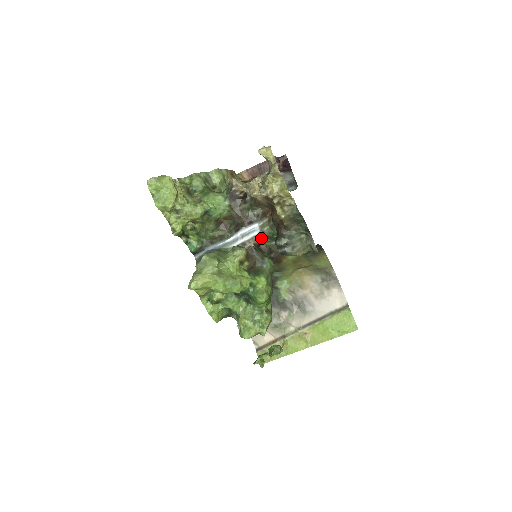
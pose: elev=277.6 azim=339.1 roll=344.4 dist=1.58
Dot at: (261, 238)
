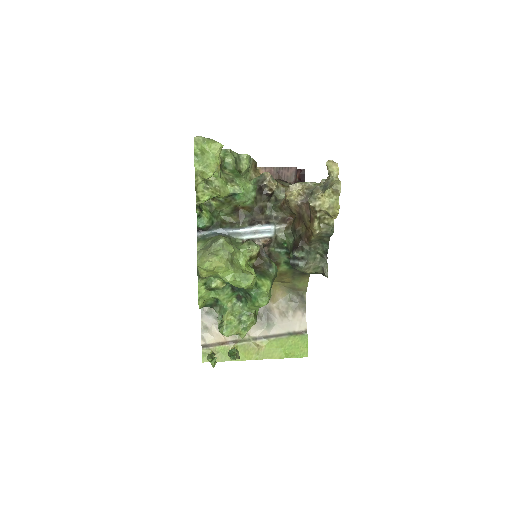
Dot at: (271, 241)
